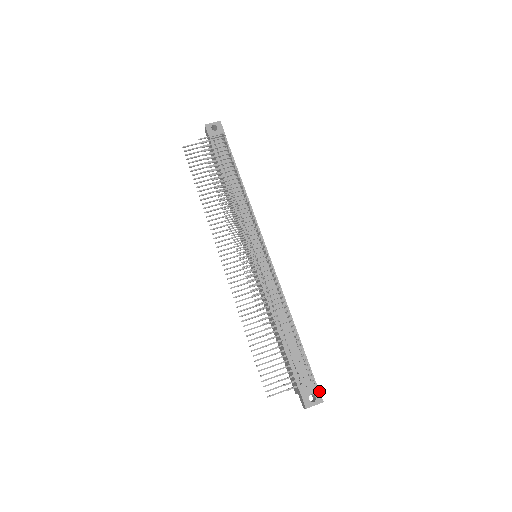
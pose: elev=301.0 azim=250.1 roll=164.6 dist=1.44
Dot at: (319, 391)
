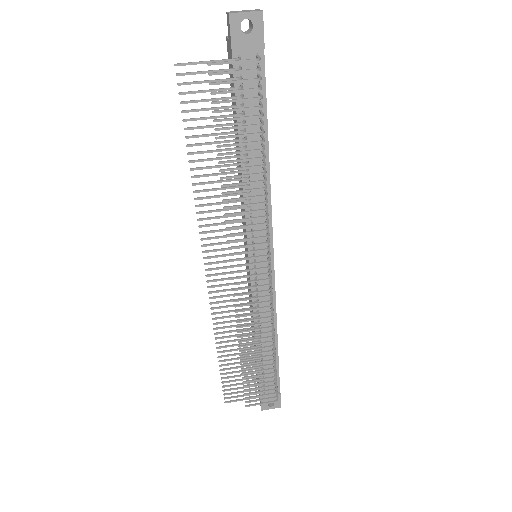
Dot at: (280, 400)
